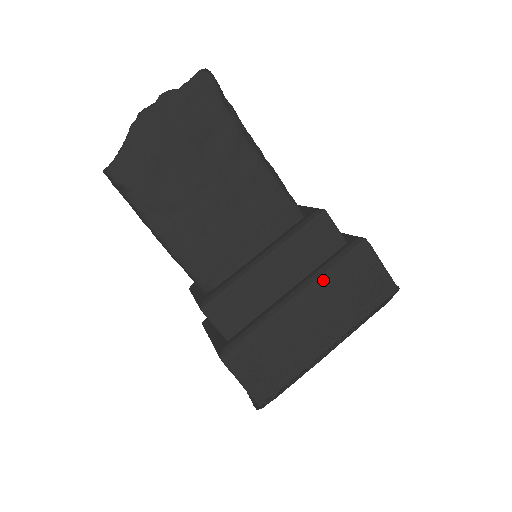
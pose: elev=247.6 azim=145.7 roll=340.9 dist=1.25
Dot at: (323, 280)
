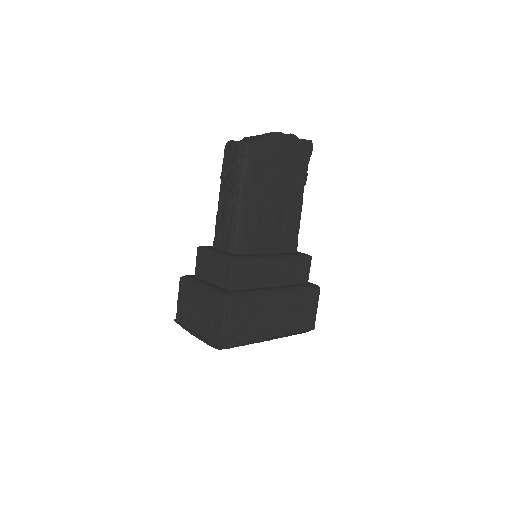
Dot at: (293, 293)
